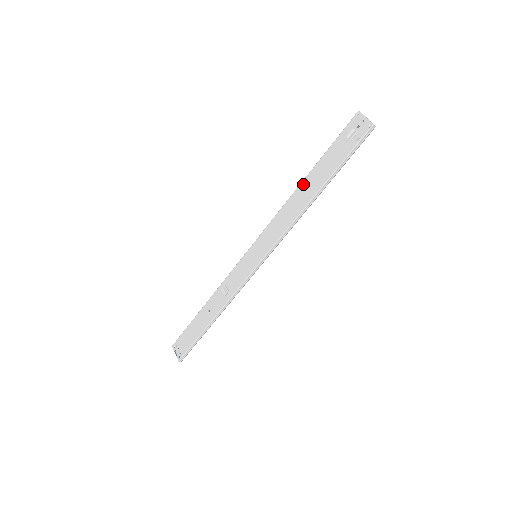
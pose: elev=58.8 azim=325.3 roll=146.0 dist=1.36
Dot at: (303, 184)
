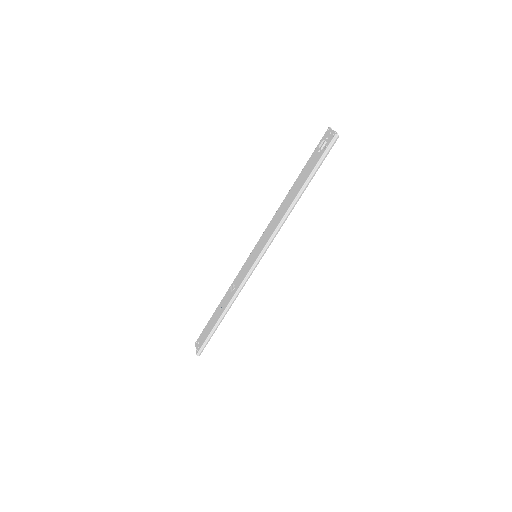
Dot at: (290, 191)
